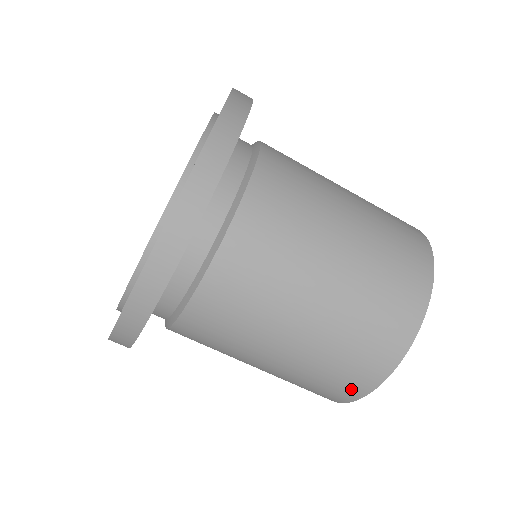
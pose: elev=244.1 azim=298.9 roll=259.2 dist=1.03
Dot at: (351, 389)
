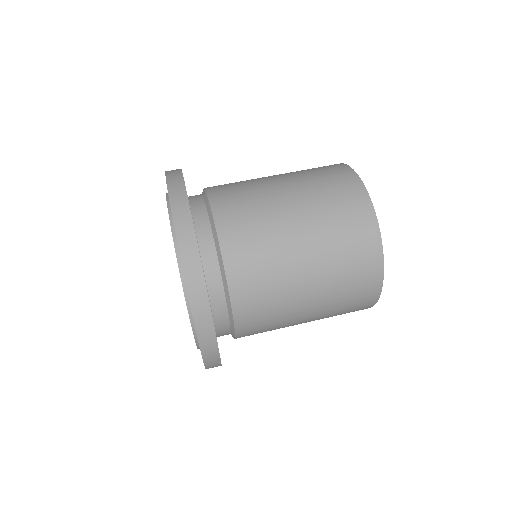
Dot at: (371, 262)
